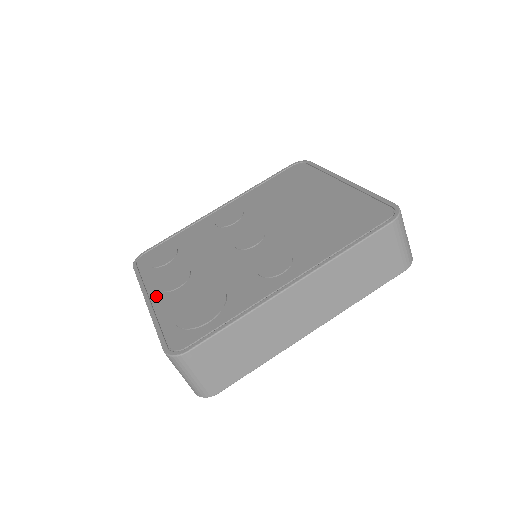
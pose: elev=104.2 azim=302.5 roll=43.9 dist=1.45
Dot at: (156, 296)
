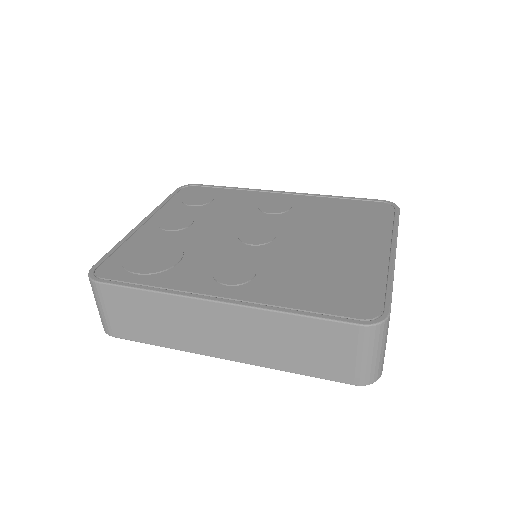
Dot at: (150, 224)
